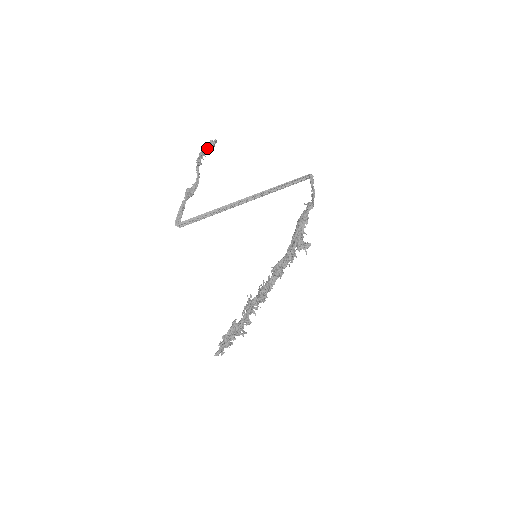
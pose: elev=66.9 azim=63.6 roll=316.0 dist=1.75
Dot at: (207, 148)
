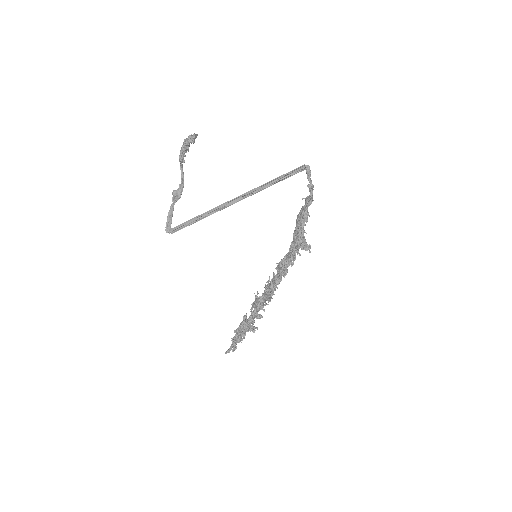
Dot at: (186, 145)
